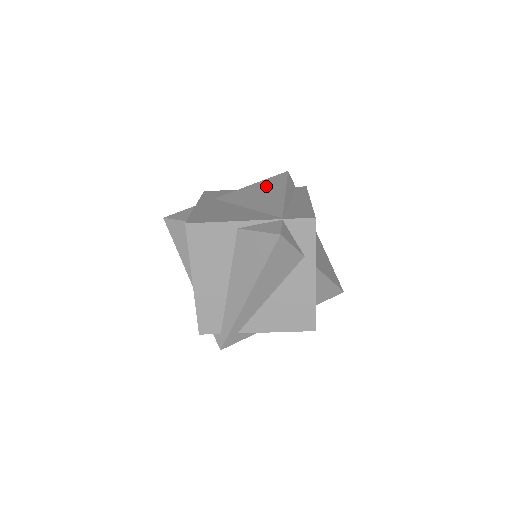
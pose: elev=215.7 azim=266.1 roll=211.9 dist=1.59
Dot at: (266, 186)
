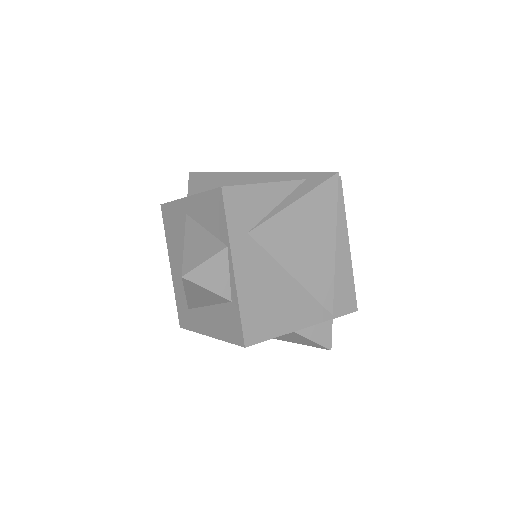
Dot at: (314, 218)
